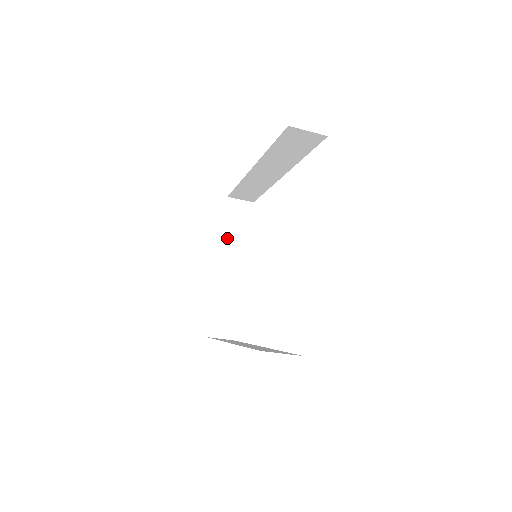
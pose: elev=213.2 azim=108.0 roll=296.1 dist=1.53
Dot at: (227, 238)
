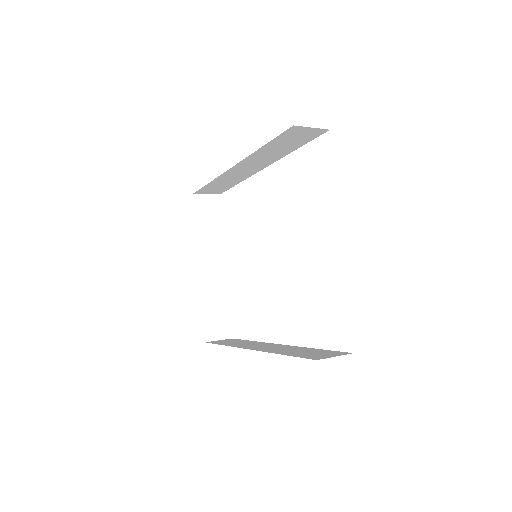
Dot at: (202, 237)
